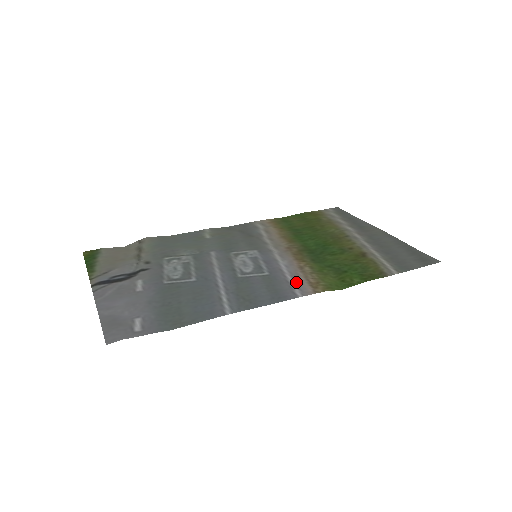
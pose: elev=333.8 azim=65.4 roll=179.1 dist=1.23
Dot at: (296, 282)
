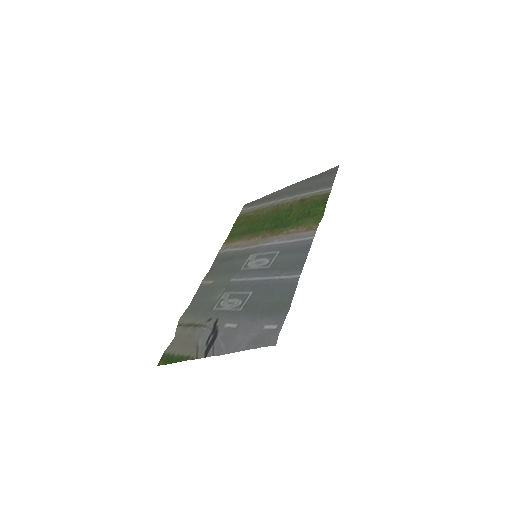
Dot at: (299, 238)
